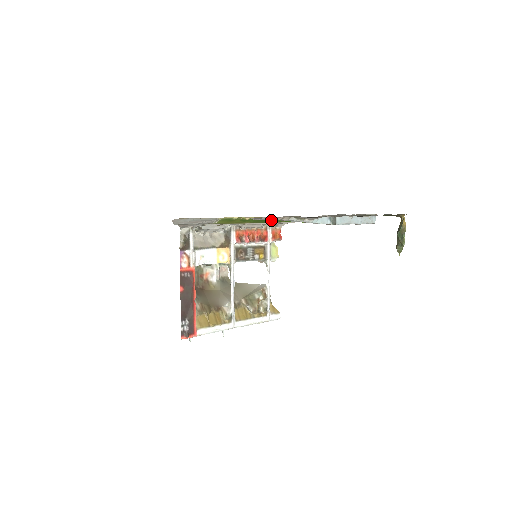
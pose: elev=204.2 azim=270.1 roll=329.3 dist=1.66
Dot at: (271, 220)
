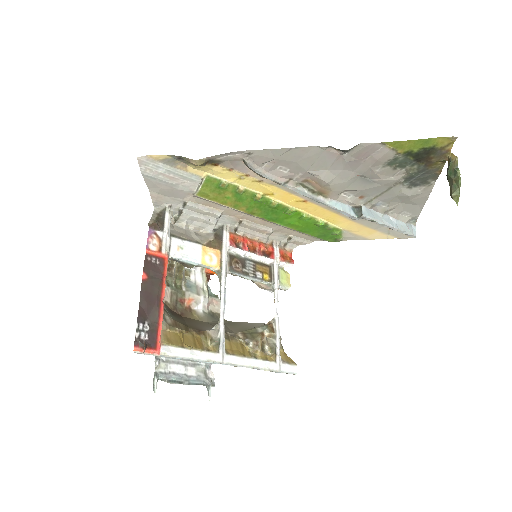
Dot at: (274, 203)
